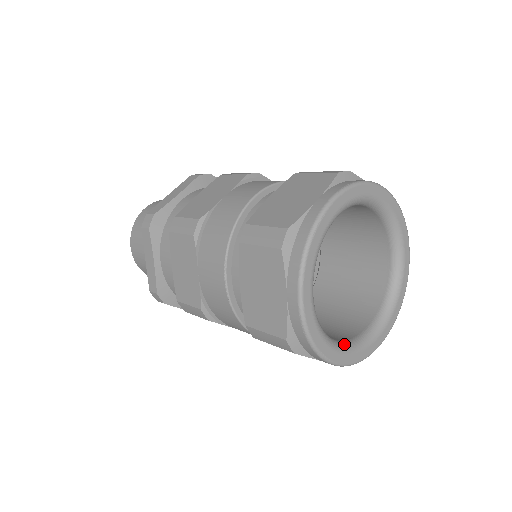
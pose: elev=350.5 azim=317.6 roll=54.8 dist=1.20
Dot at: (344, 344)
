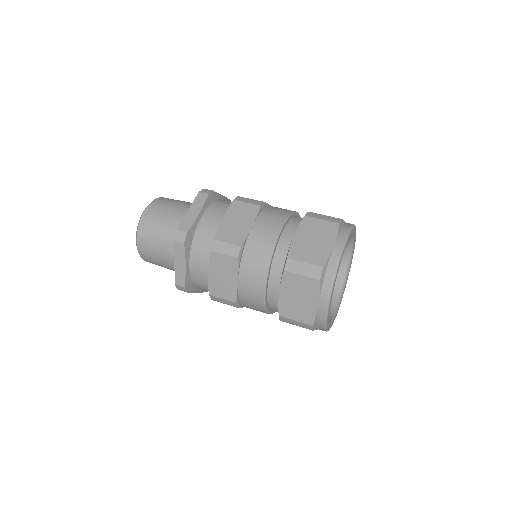
Dot at: (330, 318)
